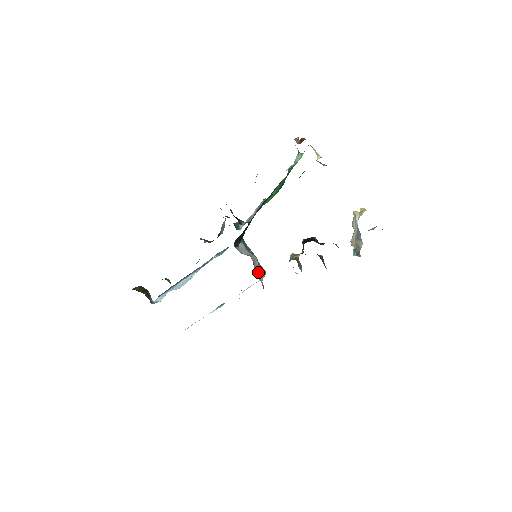
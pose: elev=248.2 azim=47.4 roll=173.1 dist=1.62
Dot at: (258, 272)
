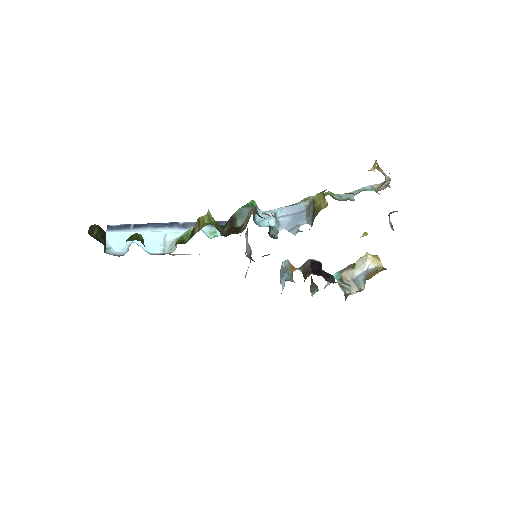
Dot at: (247, 270)
